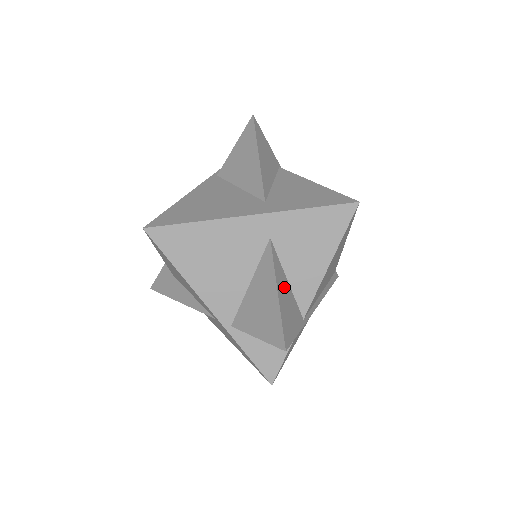
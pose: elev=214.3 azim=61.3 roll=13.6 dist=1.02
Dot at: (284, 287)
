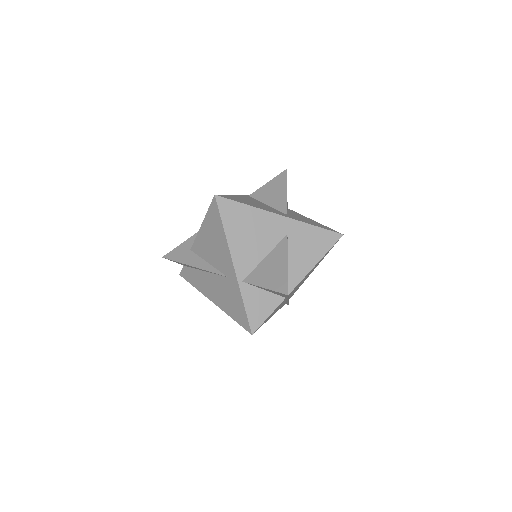
Dot at: occluded
